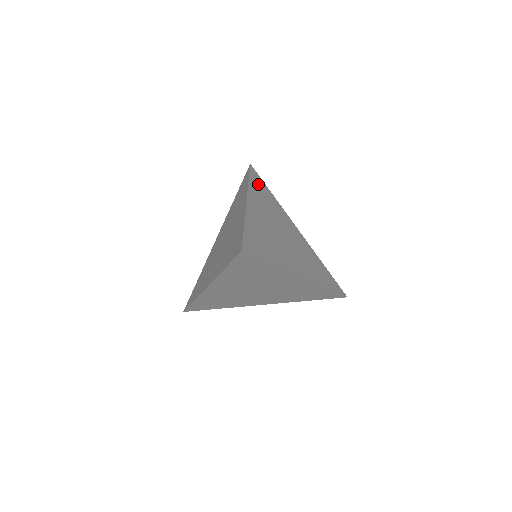
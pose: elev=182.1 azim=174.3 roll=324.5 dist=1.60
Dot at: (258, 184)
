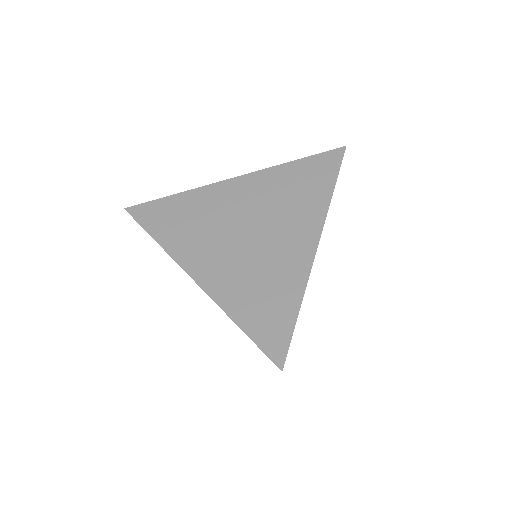
Dot at: occluded
